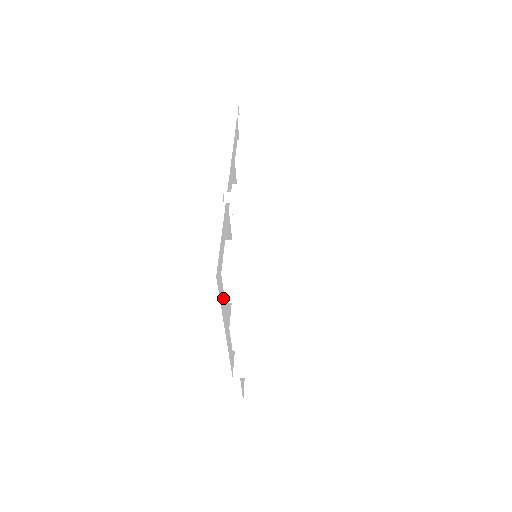
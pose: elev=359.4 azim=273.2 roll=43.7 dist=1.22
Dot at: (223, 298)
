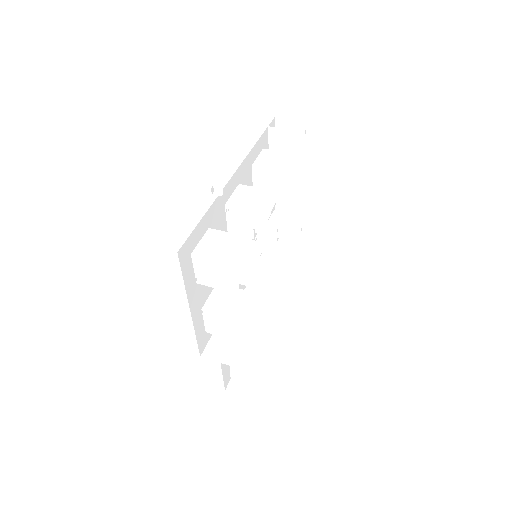
Dot at: (192, 277)
